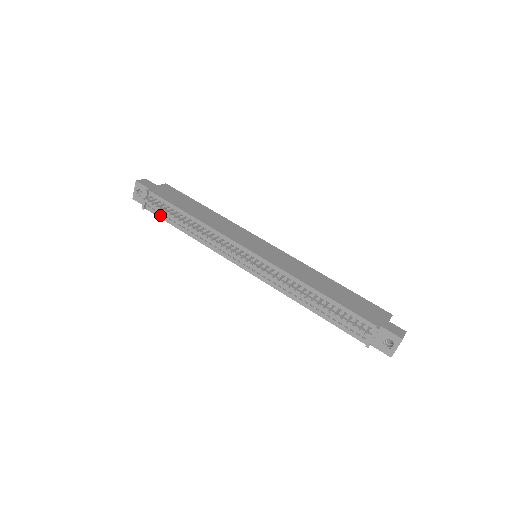
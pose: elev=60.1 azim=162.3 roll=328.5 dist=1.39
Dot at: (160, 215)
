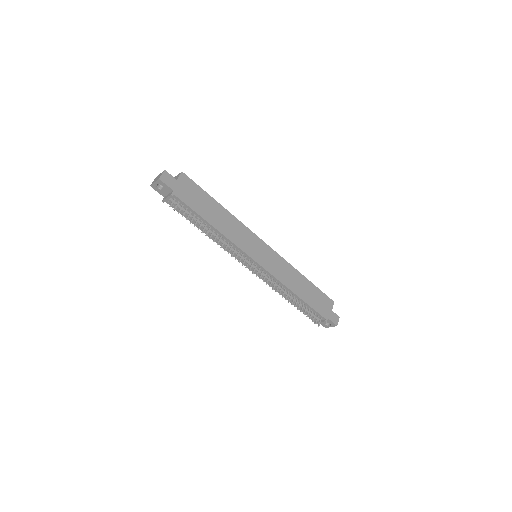
Dot at: occluded
